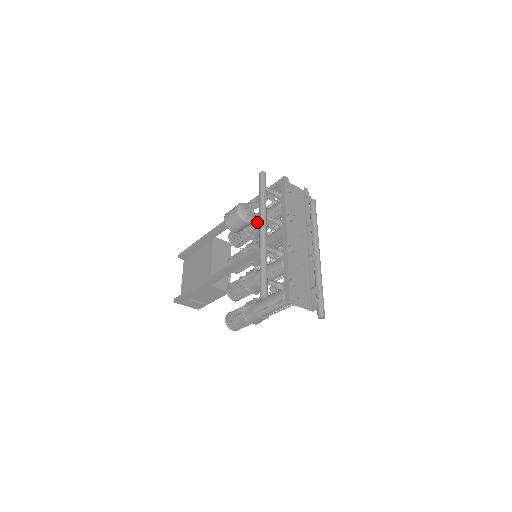
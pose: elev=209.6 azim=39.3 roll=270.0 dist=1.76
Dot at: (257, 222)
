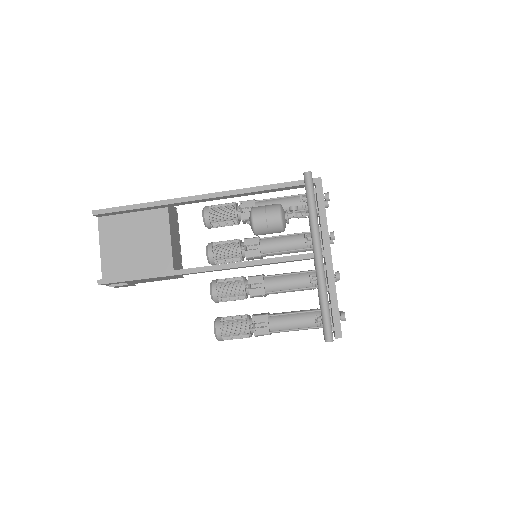
Dot at: occluded
